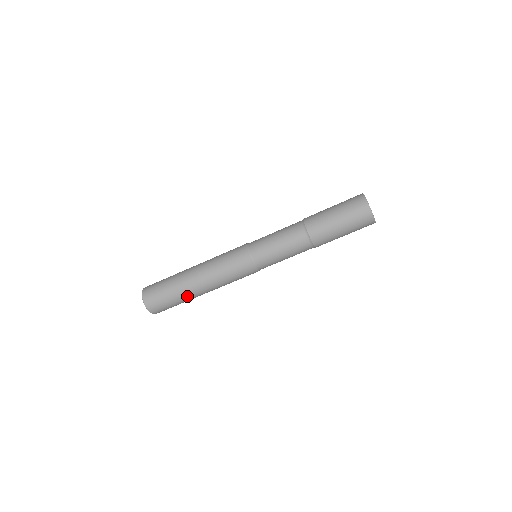
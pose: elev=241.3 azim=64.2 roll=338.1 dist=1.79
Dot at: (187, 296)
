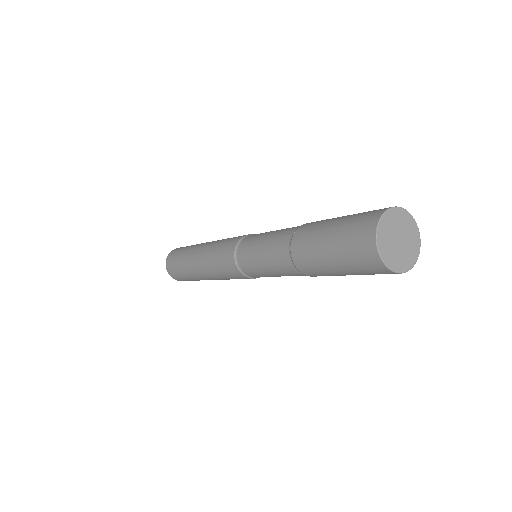
Dot at: occluded
